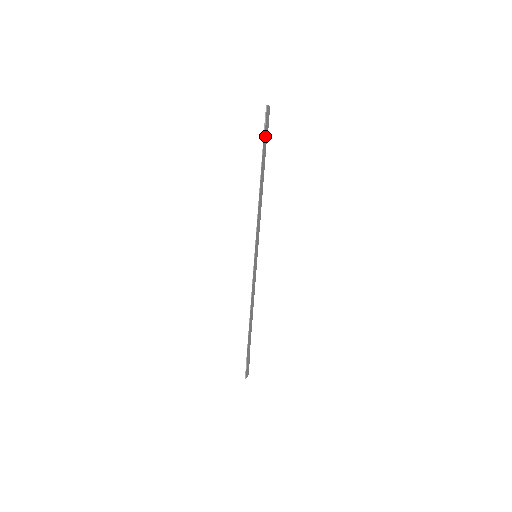
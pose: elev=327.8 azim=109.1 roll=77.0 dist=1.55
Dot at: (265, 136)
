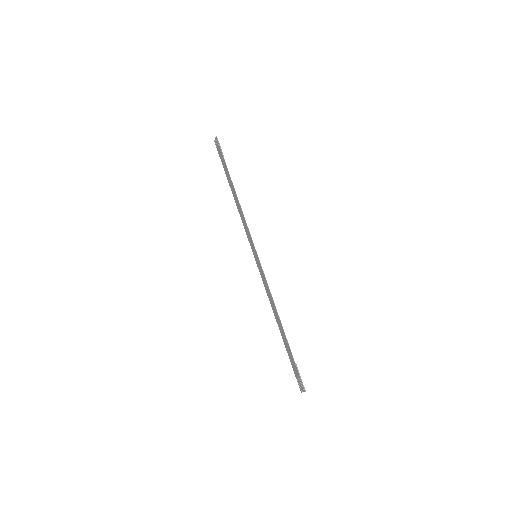
Dot at: (223, 158)
